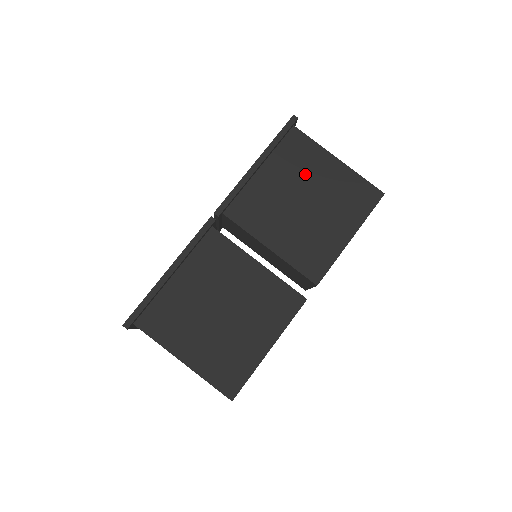
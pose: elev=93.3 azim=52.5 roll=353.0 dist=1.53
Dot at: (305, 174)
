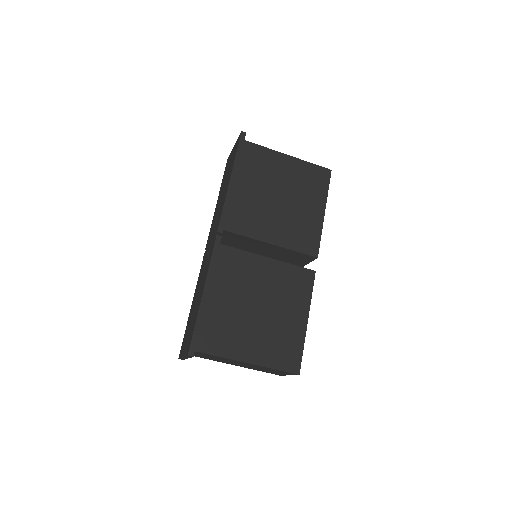
Dot at: (270, 175)
